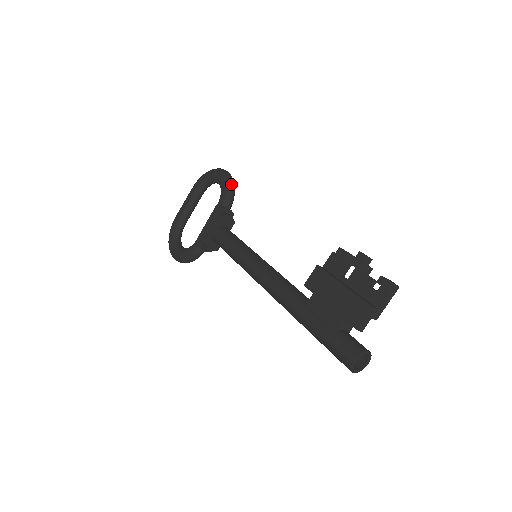
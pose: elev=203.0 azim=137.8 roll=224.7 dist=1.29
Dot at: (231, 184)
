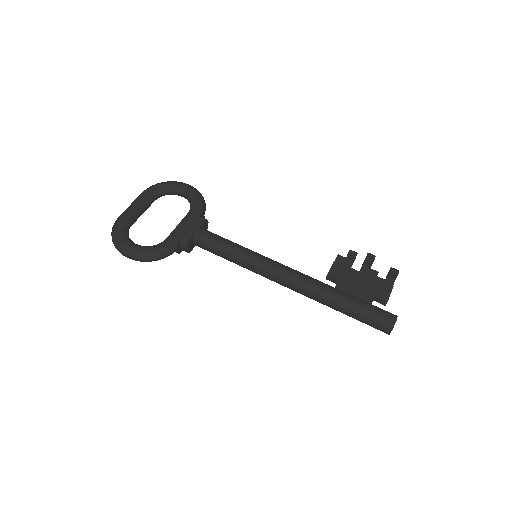
Dot at: (203, 197)
